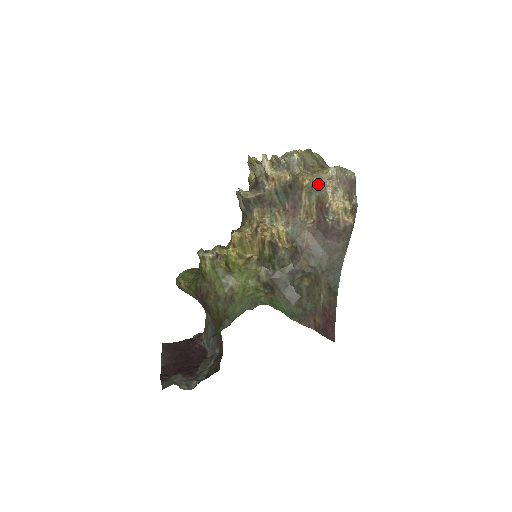
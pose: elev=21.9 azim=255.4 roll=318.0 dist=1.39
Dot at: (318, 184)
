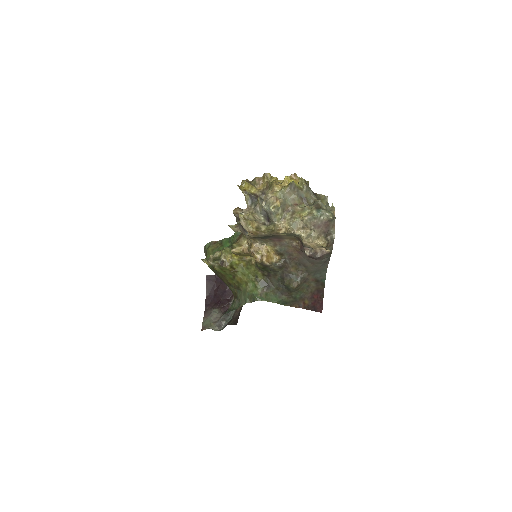
Dot at: (292, 233)
